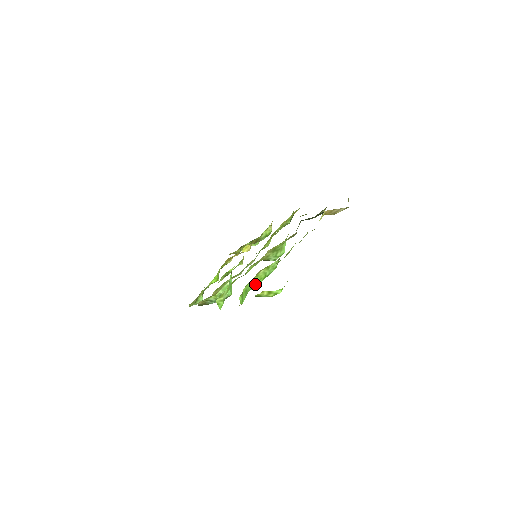
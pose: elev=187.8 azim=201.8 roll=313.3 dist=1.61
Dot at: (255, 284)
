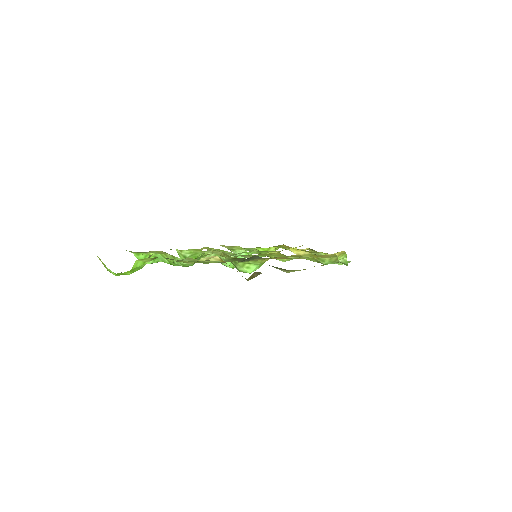
Dot at: (169, 261)
